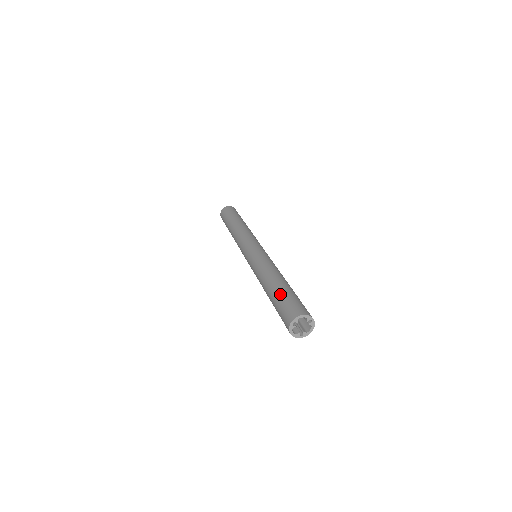
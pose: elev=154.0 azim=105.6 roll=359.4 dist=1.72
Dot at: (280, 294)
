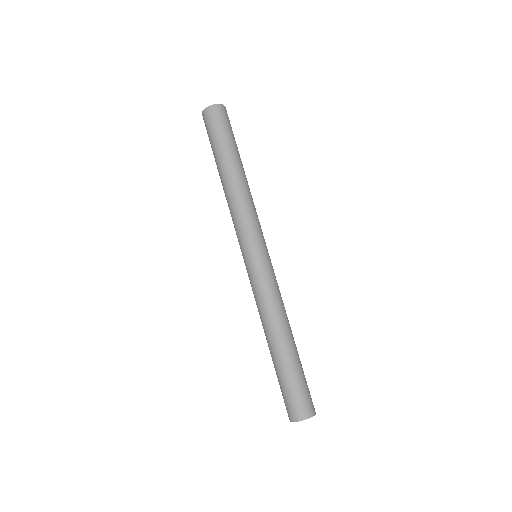
Dot at: (284, 374)
